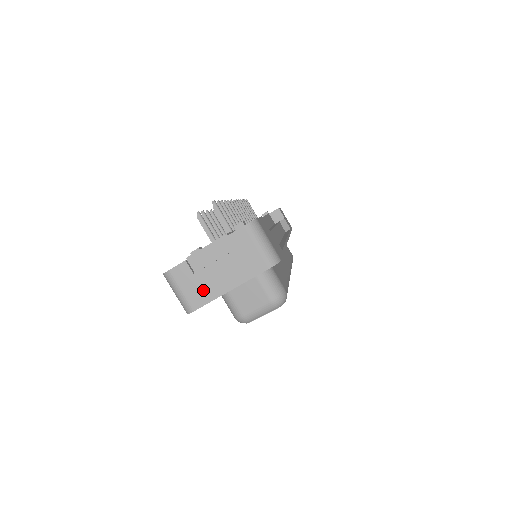
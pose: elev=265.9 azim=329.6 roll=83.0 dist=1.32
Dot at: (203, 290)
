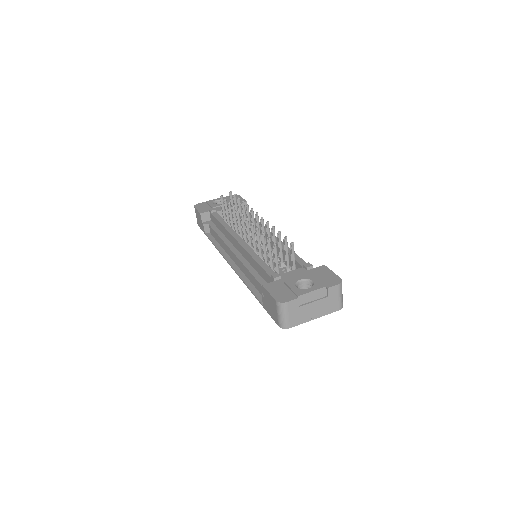
Dot at: (300, 317)
